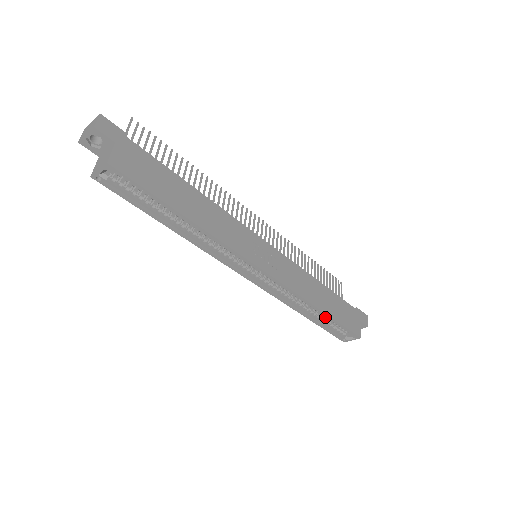
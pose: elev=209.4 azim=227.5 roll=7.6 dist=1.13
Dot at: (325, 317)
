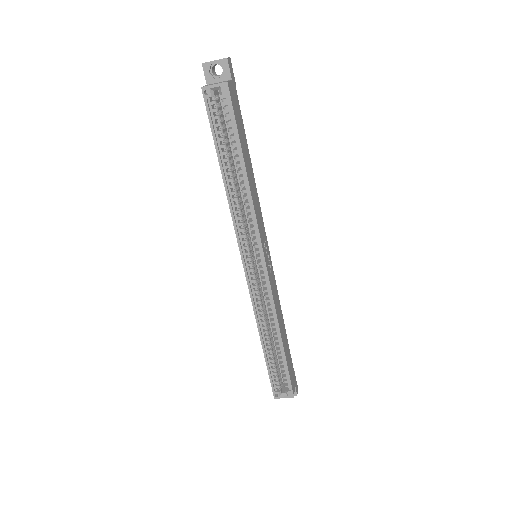
Dot at: (274, 357)
